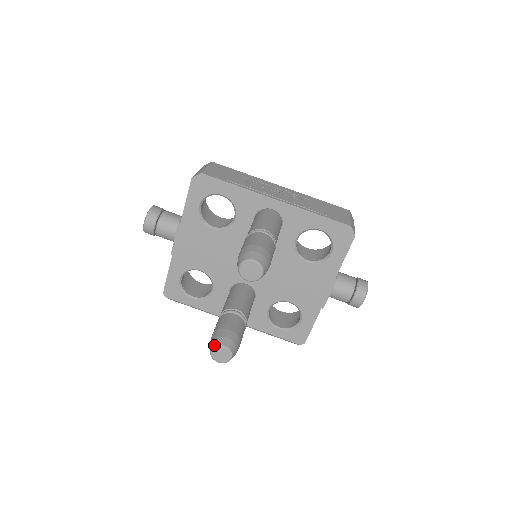
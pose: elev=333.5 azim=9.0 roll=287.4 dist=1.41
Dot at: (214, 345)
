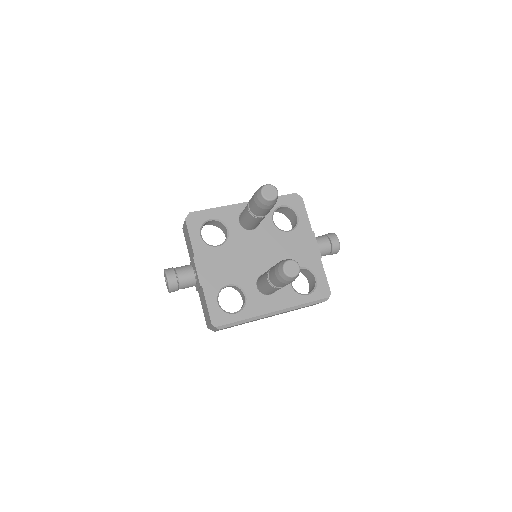
Dot at: (283, 265)
